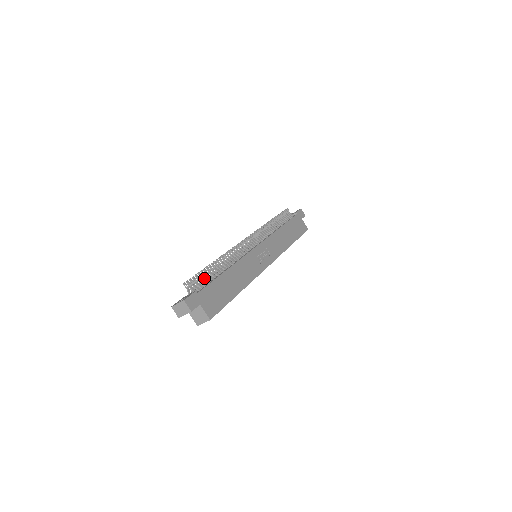
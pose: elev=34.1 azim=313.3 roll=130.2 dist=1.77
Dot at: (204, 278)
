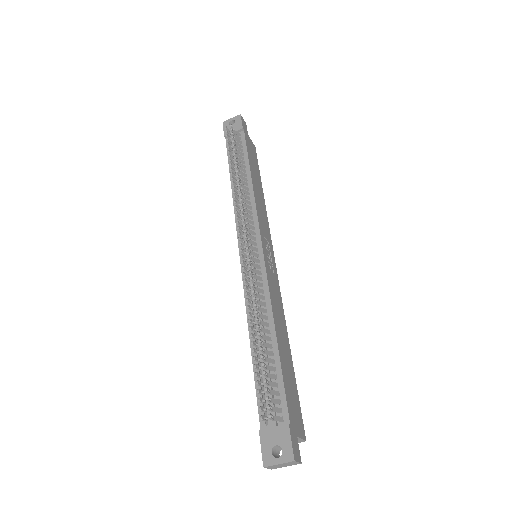
Dot at: (259, 372)
